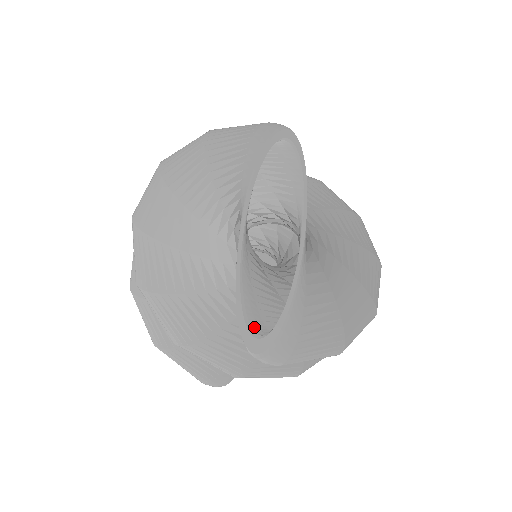
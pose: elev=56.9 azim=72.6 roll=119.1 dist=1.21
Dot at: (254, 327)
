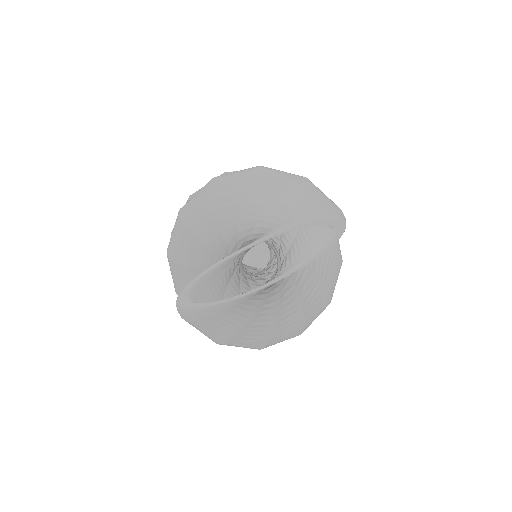
Dot at: (192, 293)
